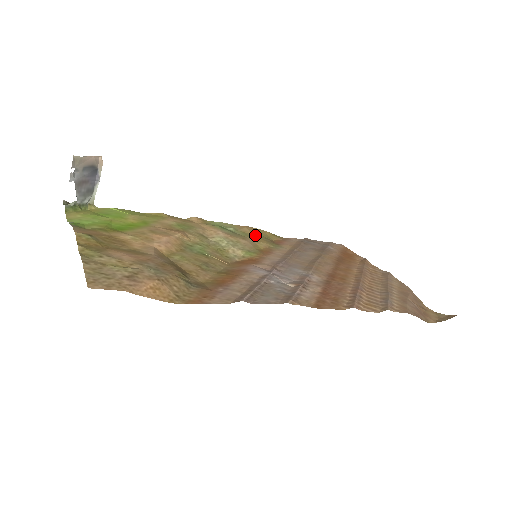
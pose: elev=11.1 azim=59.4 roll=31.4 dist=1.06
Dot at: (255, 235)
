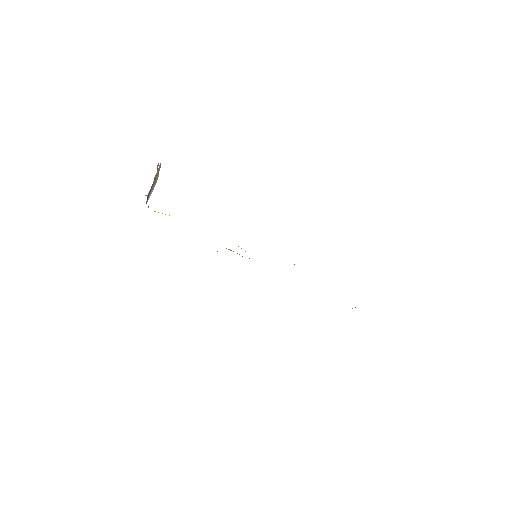
Dot at: occluded
